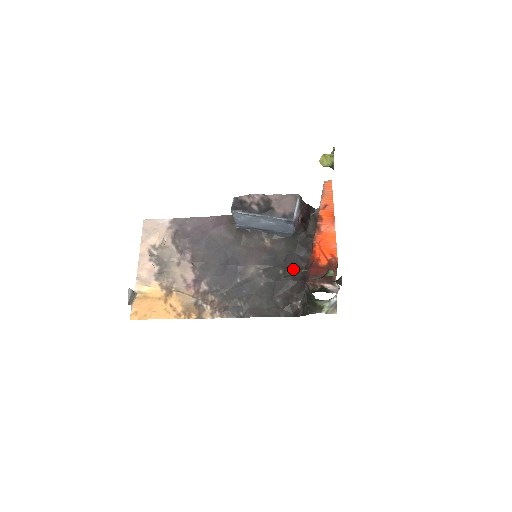
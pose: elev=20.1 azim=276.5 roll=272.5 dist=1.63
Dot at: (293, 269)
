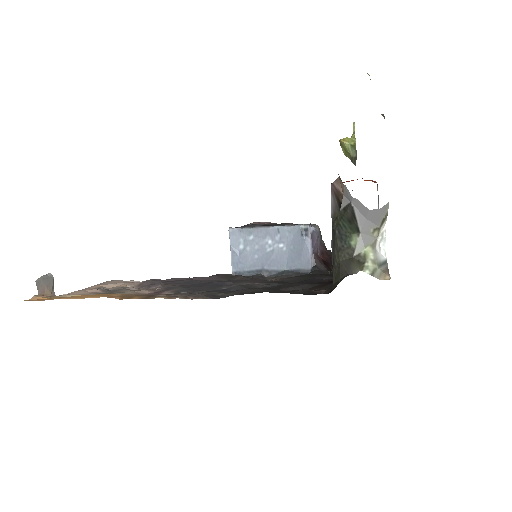
Dot at: (311, 282)
